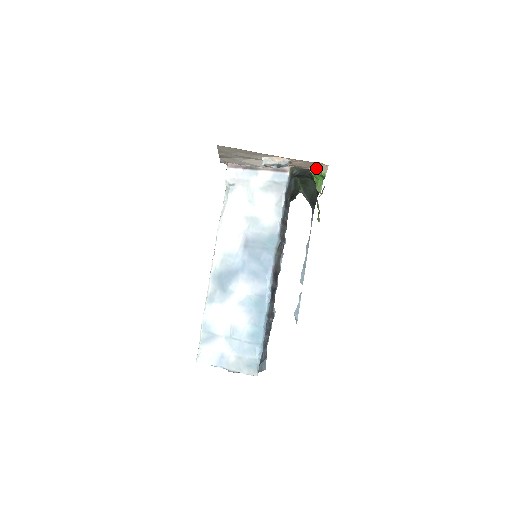
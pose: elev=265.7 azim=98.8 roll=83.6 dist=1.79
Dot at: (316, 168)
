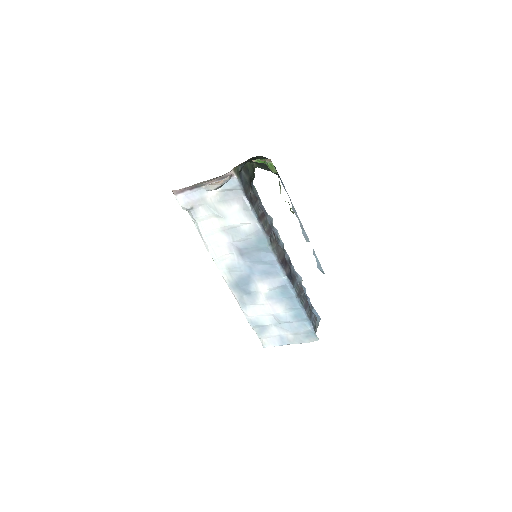
Dot at: (258, 159)
